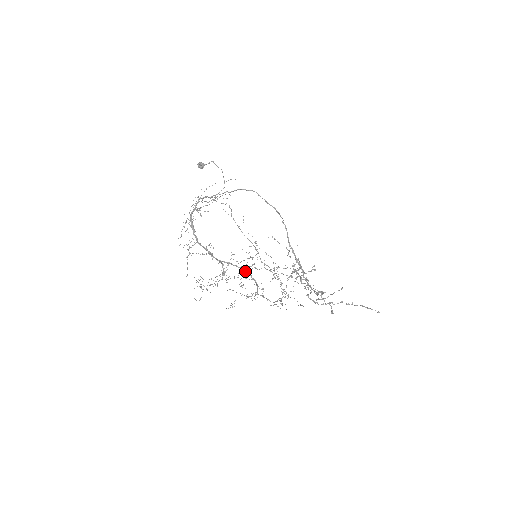
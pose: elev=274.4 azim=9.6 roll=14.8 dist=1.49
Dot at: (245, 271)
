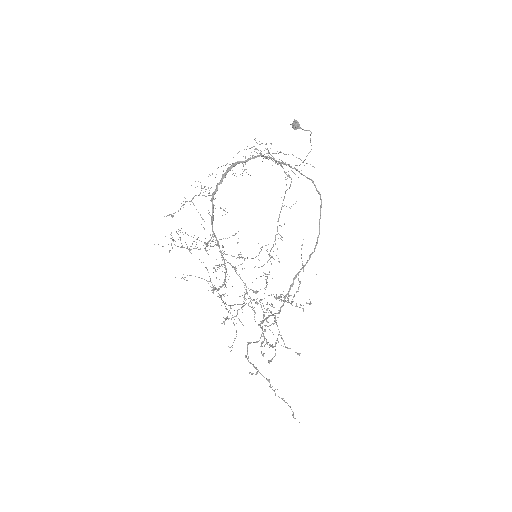
Dot at: occluded
